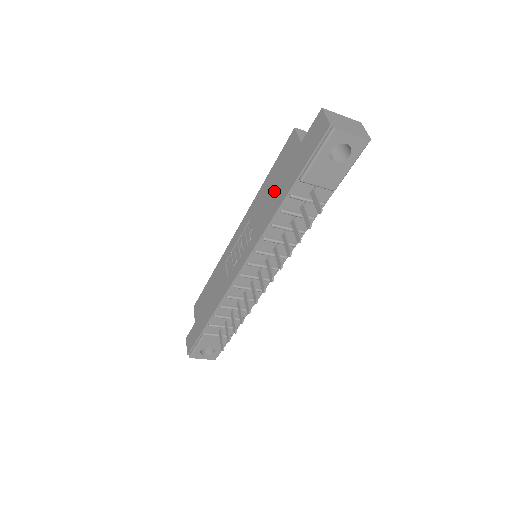
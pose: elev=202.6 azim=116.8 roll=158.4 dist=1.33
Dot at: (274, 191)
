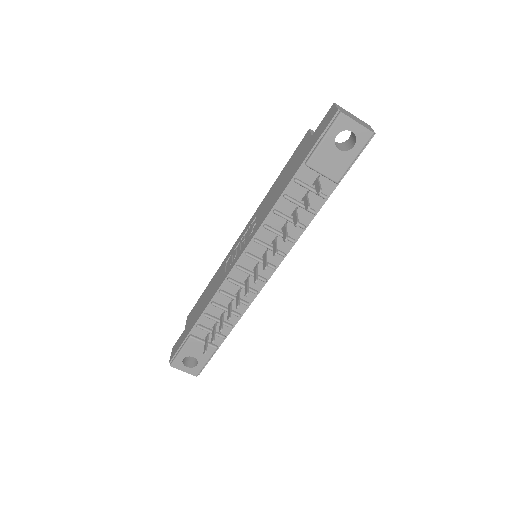
Dot at: (282, 183)
